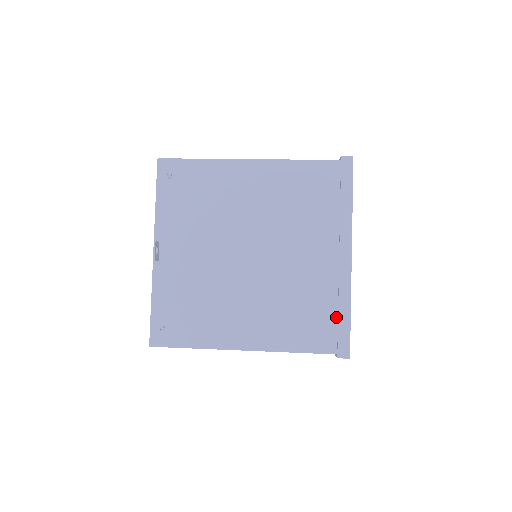
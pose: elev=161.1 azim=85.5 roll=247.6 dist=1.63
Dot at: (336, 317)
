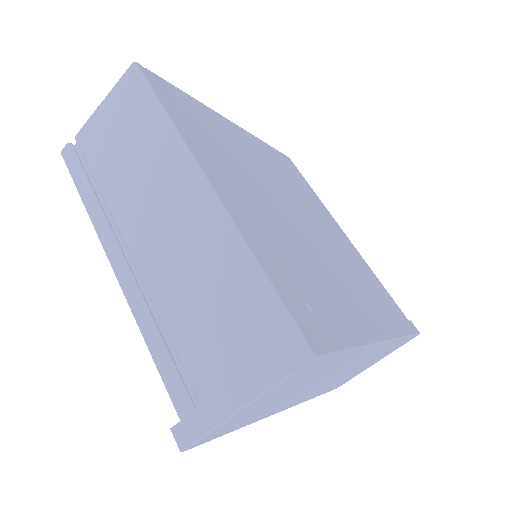
Dot at: occluded
